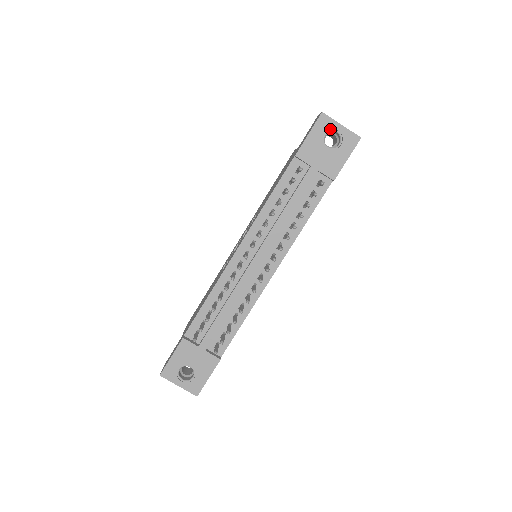
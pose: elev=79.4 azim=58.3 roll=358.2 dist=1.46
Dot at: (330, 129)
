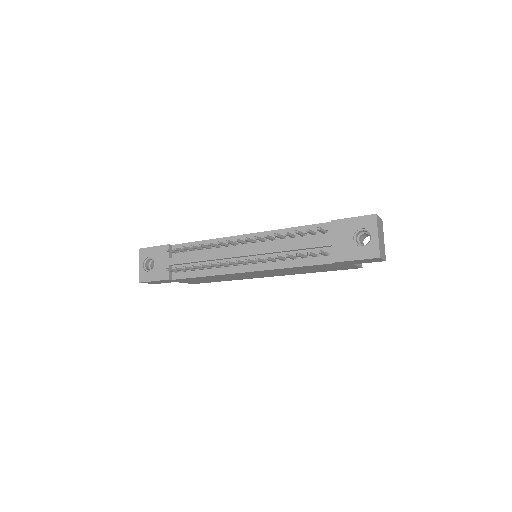
Dot at: (369, 229)
